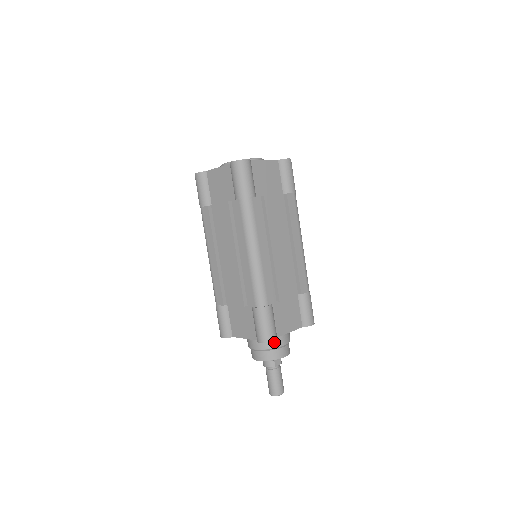
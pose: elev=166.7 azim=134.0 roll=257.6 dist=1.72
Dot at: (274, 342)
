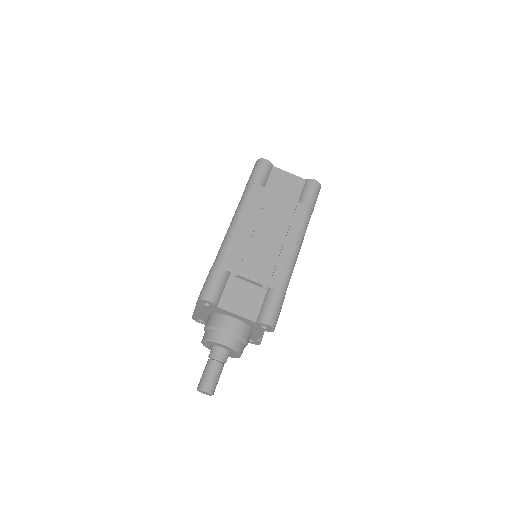
Dot at: (249, 336)
